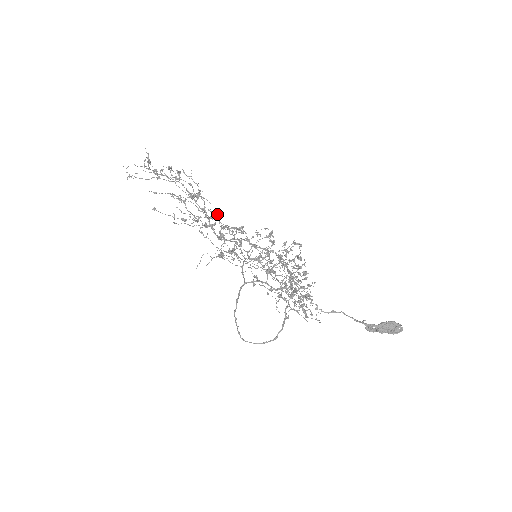
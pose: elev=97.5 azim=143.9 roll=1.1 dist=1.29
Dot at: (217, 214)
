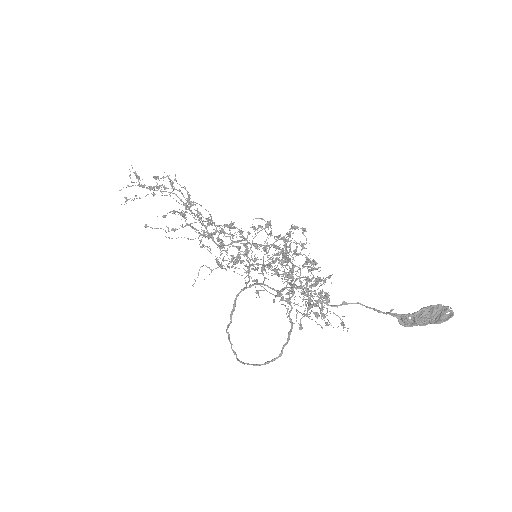
Dot at: (211, 217)
